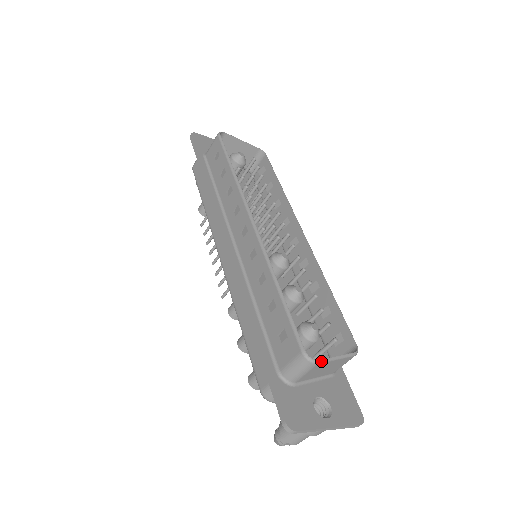
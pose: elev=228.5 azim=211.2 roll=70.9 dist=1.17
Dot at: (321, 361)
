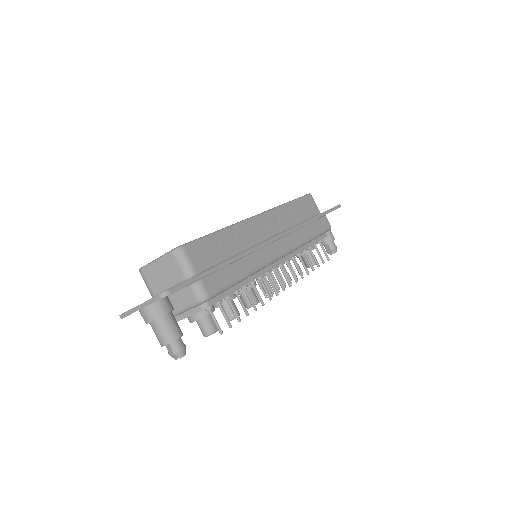
Dot at: (143, 267)
